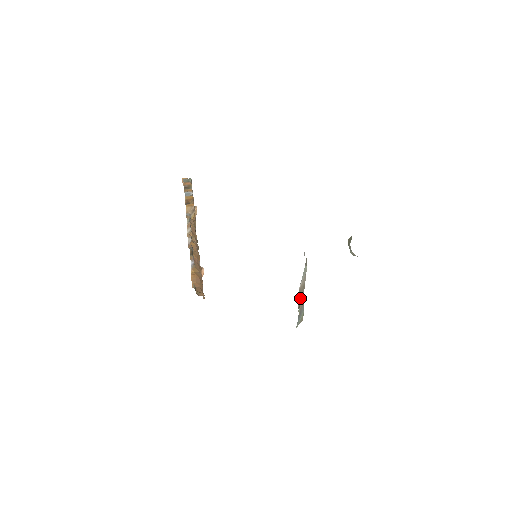
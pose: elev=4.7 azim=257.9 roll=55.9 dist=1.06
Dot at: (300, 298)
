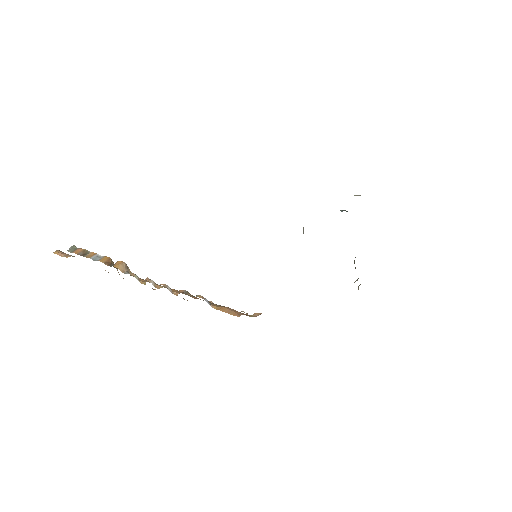
Dot at: occluded
